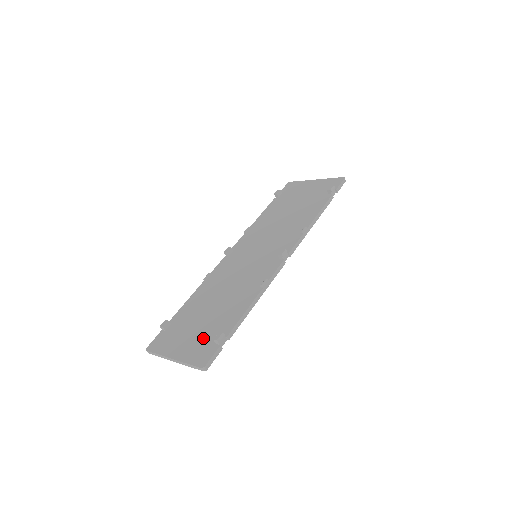
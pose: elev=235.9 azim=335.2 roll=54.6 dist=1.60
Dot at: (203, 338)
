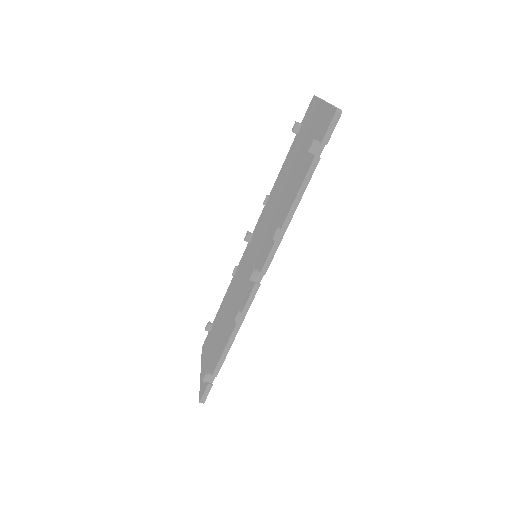
Dot at: (209, 364)
